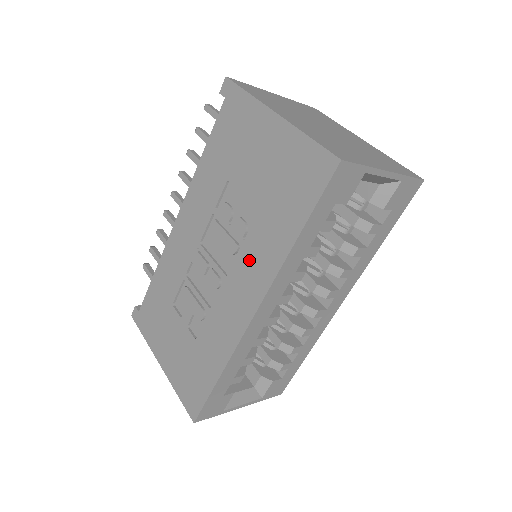
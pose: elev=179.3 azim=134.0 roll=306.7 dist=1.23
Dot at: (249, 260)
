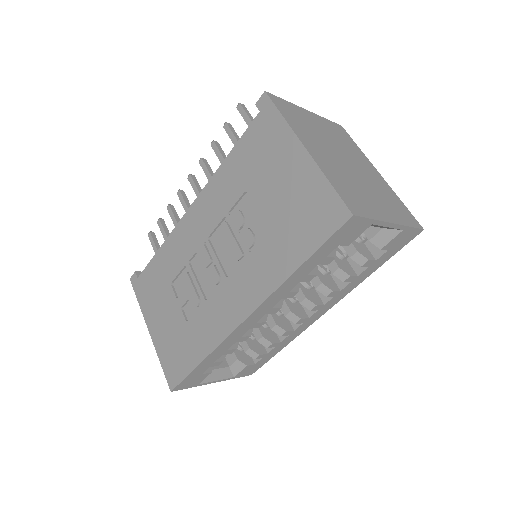
Dot at: (250, 271)
